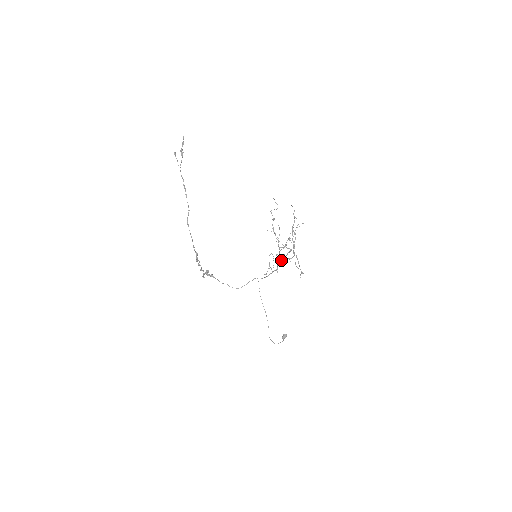
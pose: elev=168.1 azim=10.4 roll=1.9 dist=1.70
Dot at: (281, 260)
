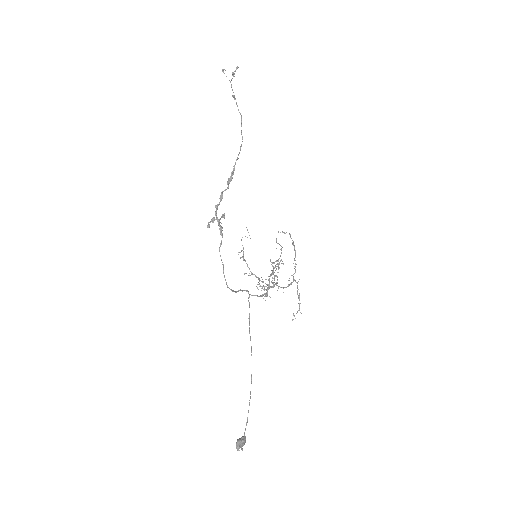
Dot at: (272, 286)
